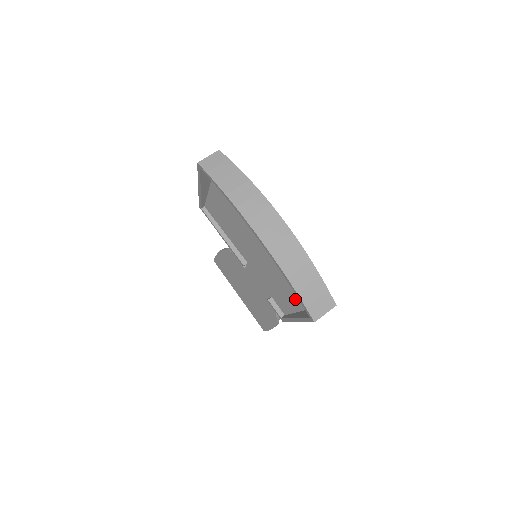
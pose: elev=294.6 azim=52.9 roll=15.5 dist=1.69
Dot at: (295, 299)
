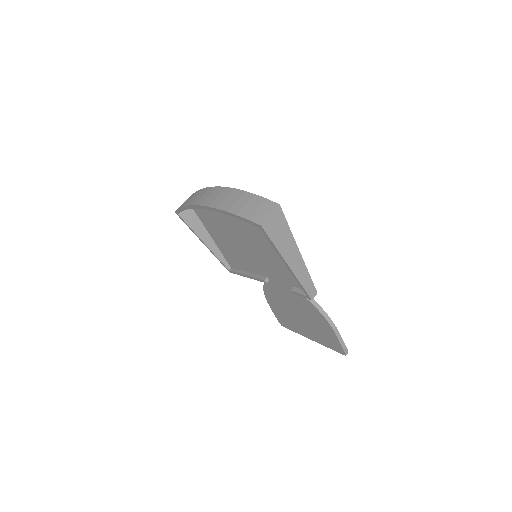
Dot at: occluded
